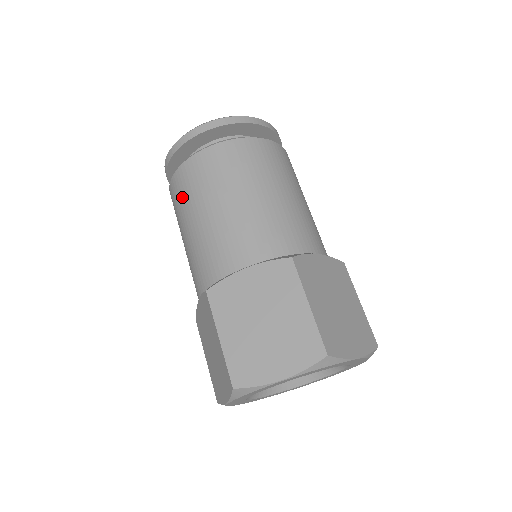
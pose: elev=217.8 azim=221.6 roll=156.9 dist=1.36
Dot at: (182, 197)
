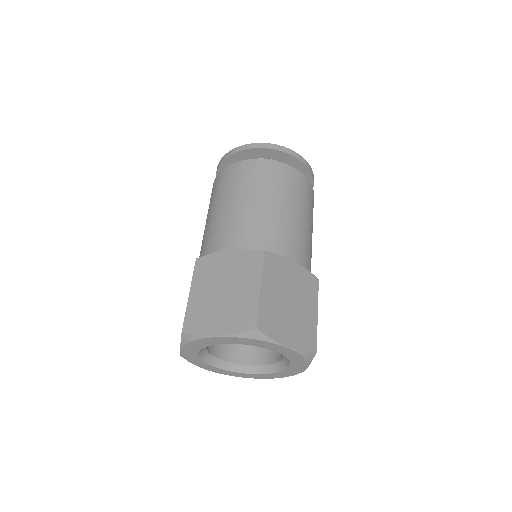
Dot at: (262, 178)
